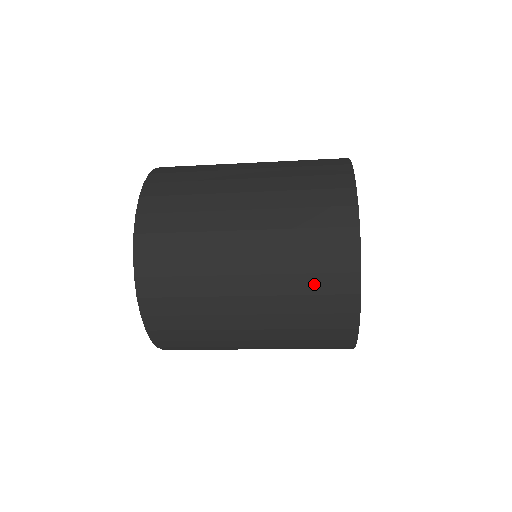
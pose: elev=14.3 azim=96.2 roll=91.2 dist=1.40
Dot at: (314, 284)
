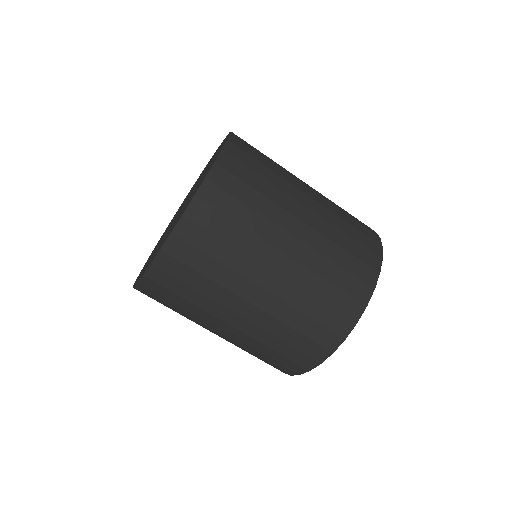
Dot at: (308, 327)
